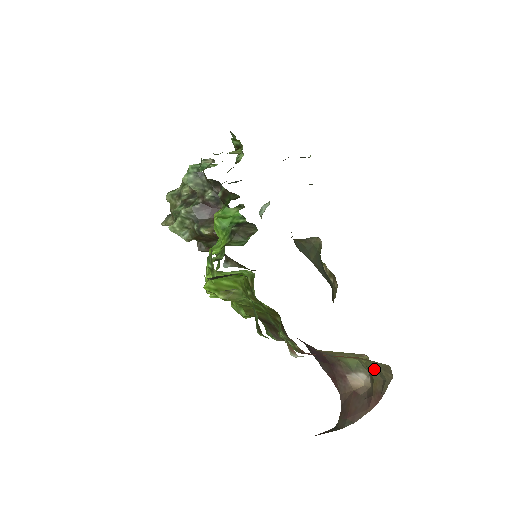
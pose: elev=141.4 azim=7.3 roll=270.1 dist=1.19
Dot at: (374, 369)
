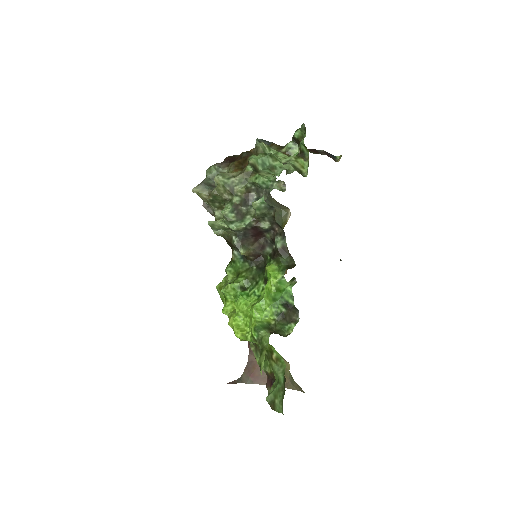
Dot at: (289, 373)
